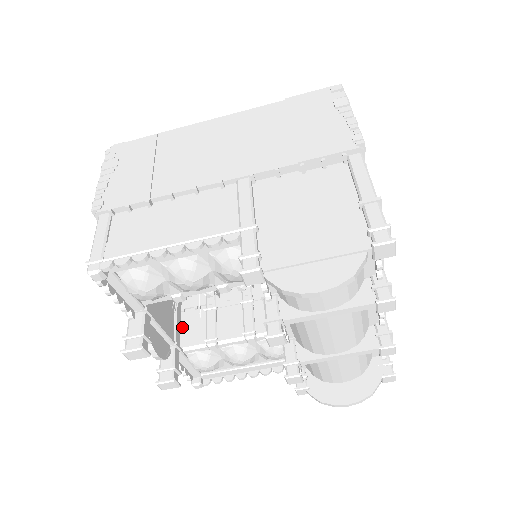
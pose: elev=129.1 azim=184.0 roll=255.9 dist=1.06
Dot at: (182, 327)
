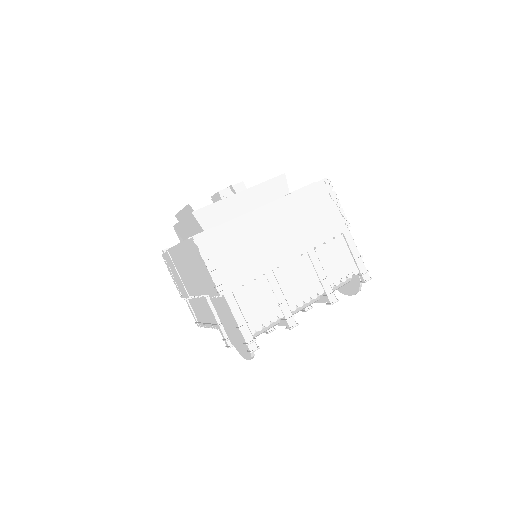
Dot at: occluded
